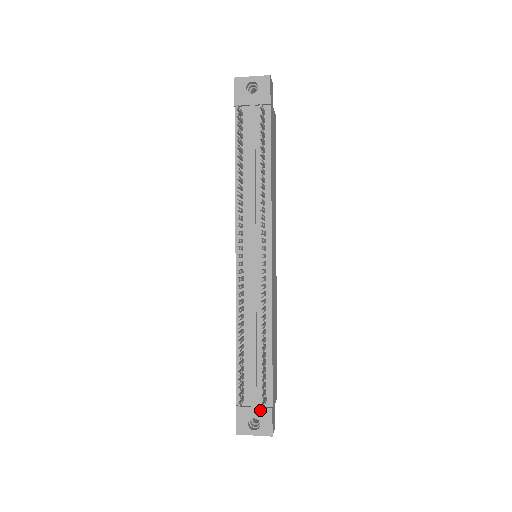
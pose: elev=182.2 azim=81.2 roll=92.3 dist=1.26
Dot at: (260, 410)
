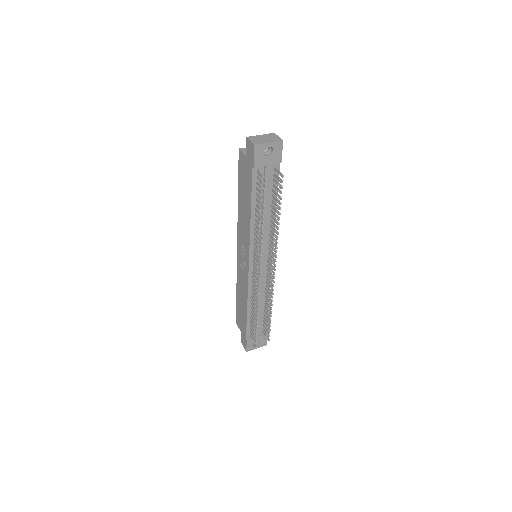
Dot at: (261, 337)
